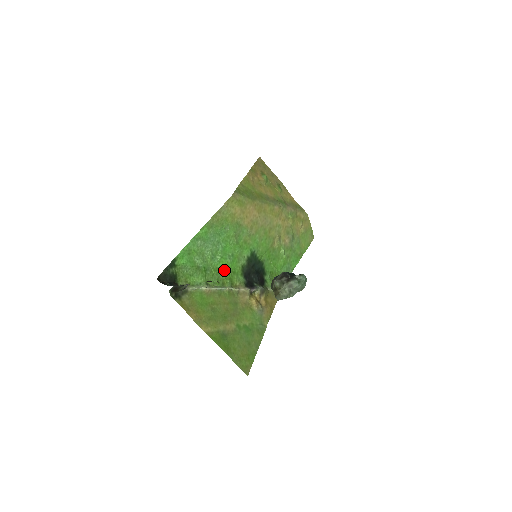
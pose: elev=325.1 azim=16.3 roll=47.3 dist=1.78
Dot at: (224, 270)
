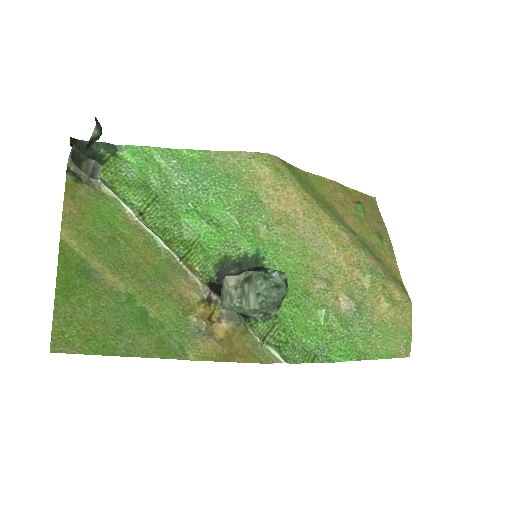
Dot at: (188, 230)
